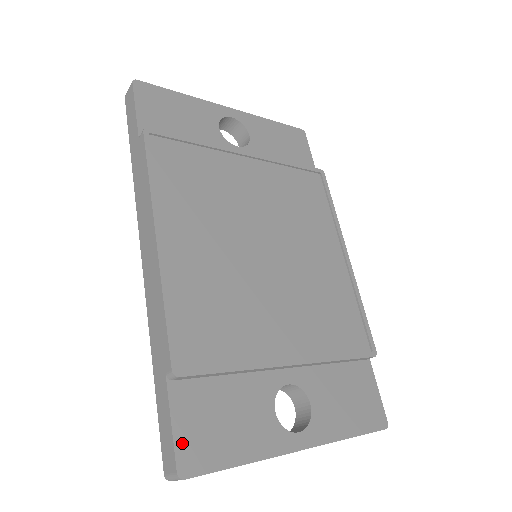
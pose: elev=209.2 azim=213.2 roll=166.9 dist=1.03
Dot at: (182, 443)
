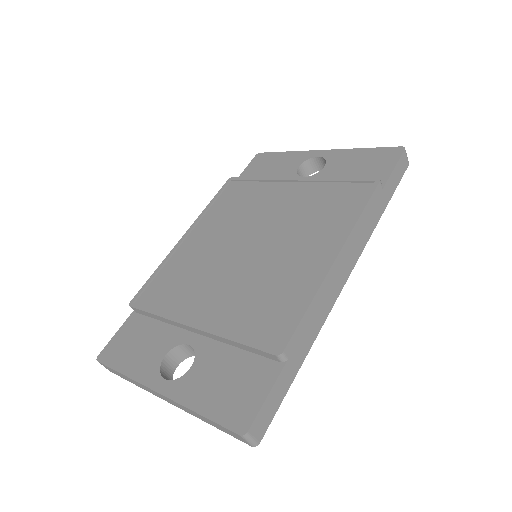
Dot at: (112, 344)
